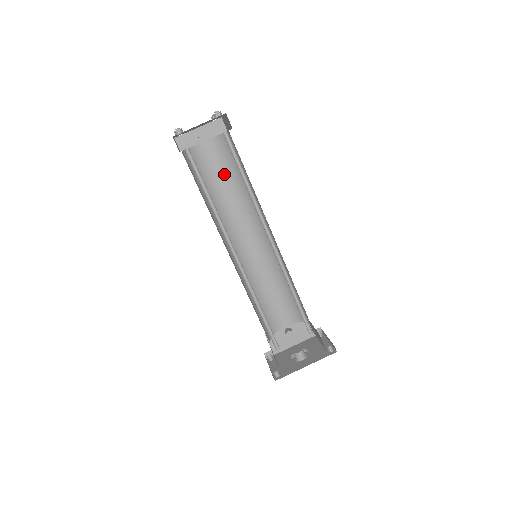
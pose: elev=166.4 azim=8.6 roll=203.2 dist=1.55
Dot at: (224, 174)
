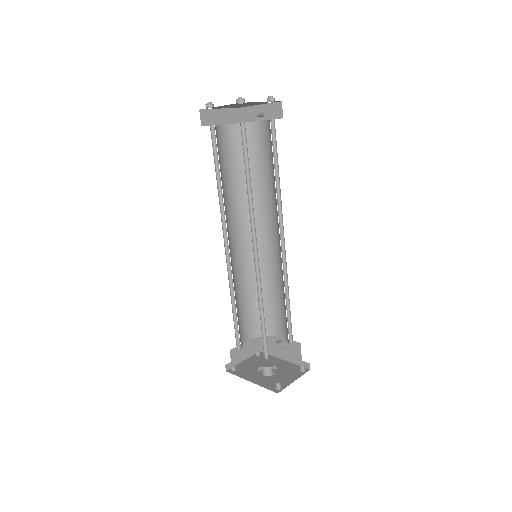
Dot at: (268, 162)
